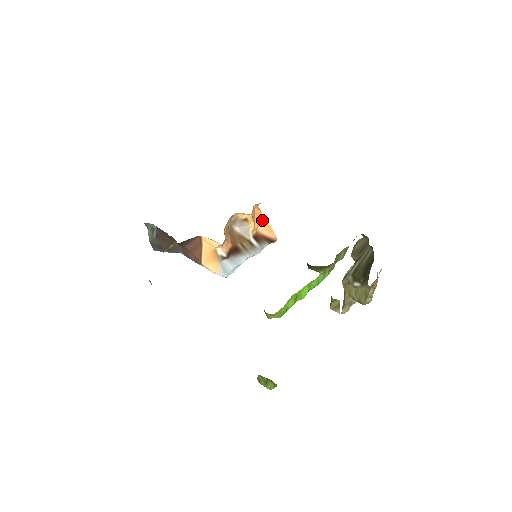
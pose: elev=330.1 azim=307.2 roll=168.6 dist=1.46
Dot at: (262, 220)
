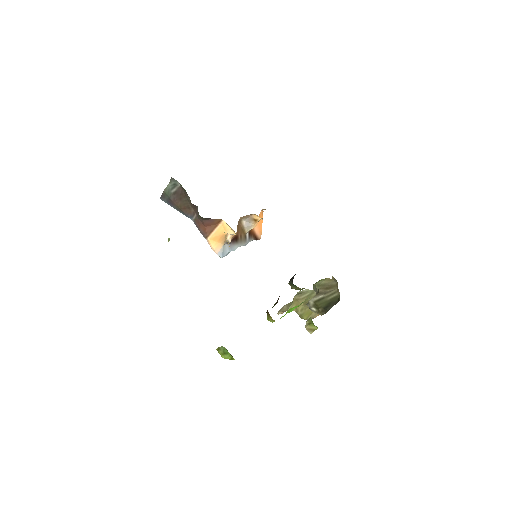
Dot at: (260, 221)
